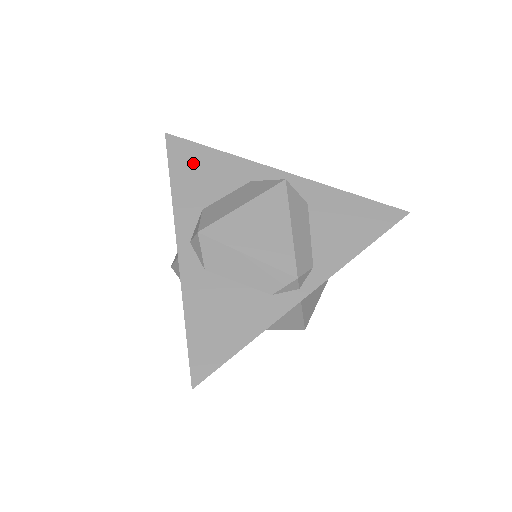
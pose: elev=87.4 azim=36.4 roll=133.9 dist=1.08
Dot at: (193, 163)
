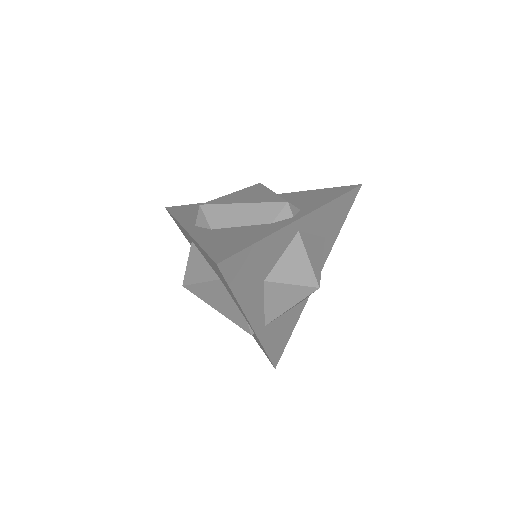
Dot at: (189, 209)
